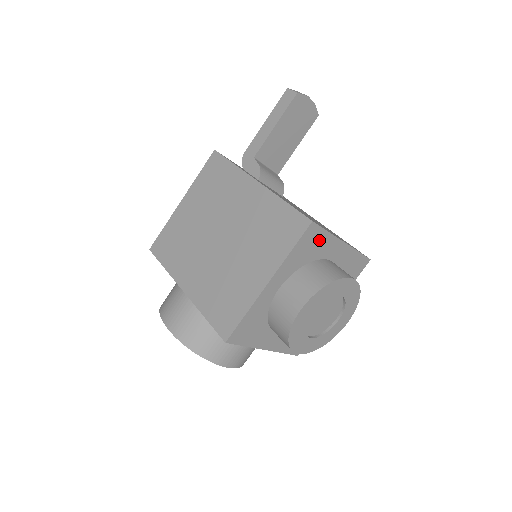
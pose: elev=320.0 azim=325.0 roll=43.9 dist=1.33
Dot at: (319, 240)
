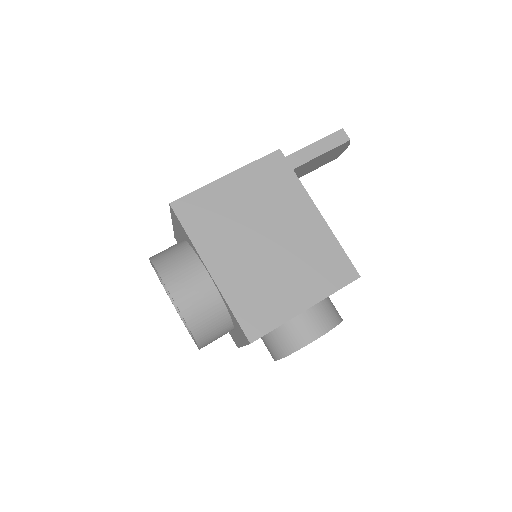
Dot at: occluded
